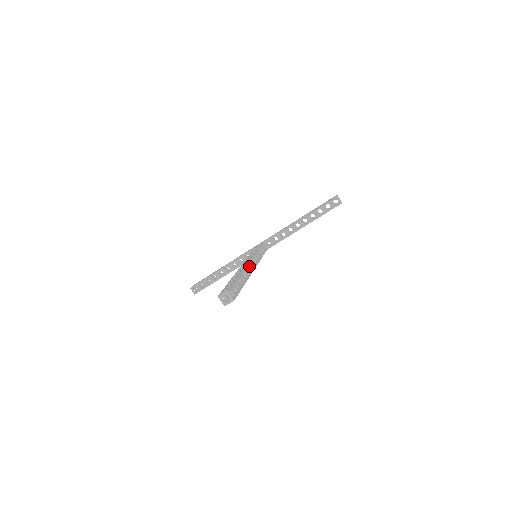
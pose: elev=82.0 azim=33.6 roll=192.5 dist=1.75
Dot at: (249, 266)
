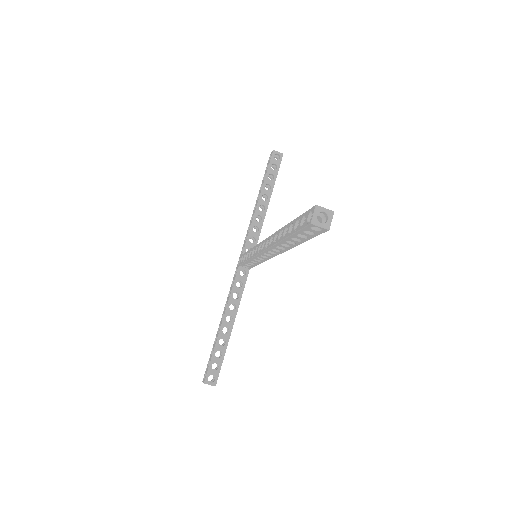
Dot at: occluded
